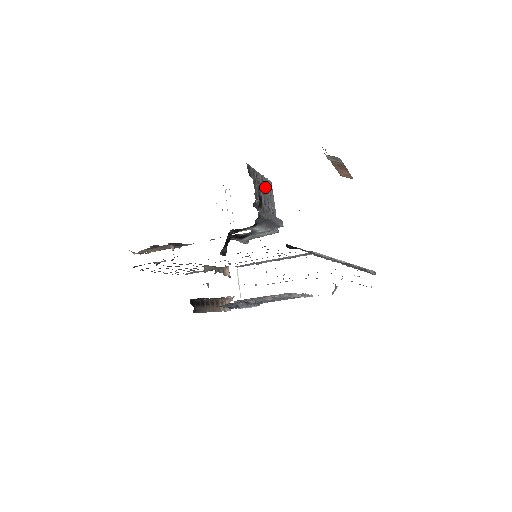
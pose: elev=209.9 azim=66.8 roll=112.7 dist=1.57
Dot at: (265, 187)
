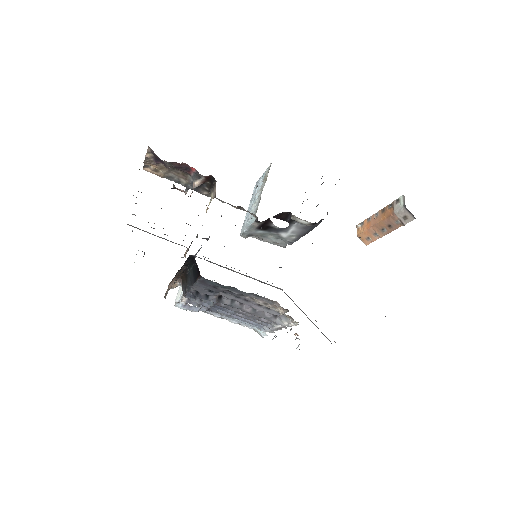
Dot at: occluded
